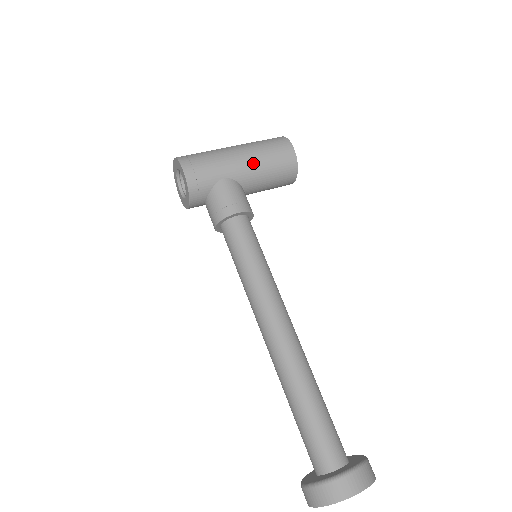
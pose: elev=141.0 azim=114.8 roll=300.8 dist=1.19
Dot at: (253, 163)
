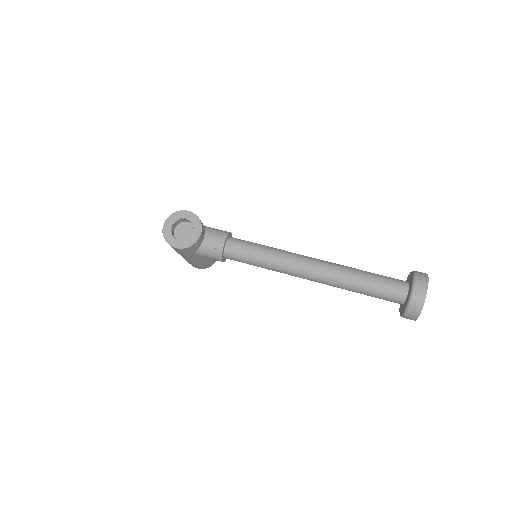
Dot at: occluded
